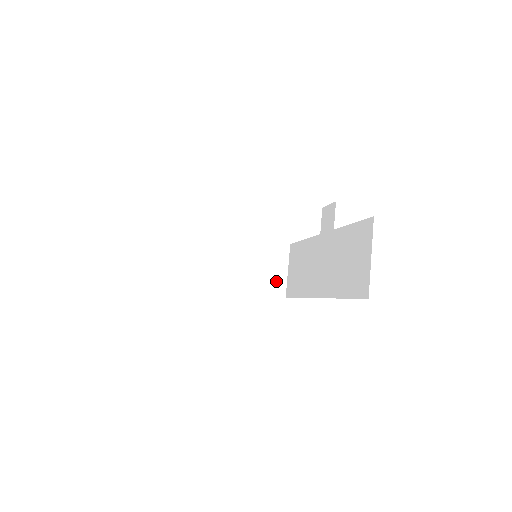
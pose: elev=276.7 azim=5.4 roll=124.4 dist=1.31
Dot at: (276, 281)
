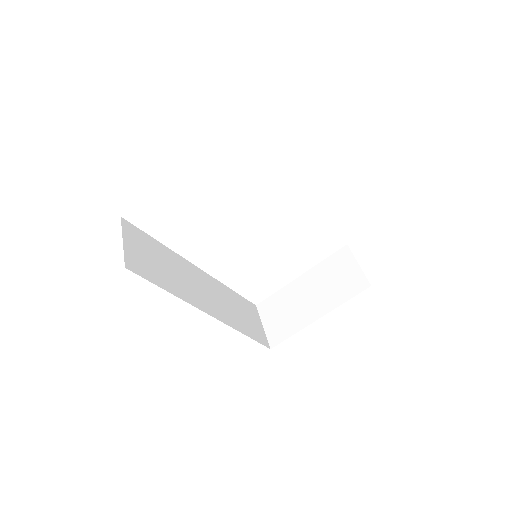
Dot at: (353, 280)
